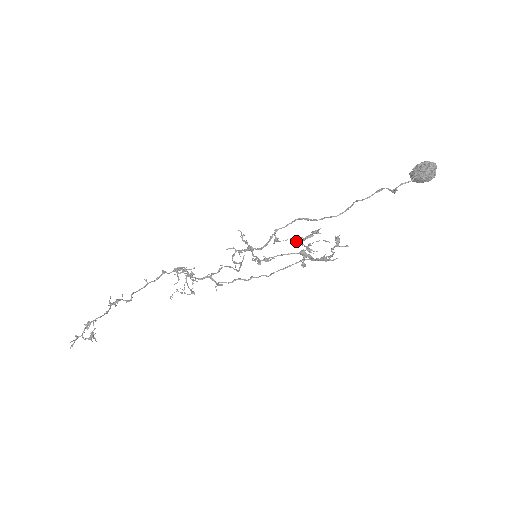
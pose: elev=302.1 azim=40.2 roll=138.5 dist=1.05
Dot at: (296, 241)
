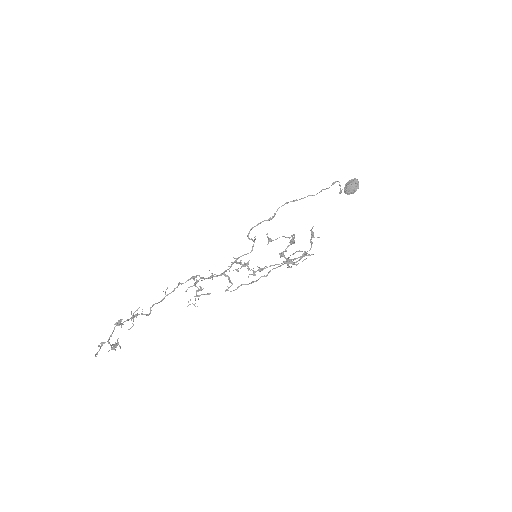
Dot at: occluded
